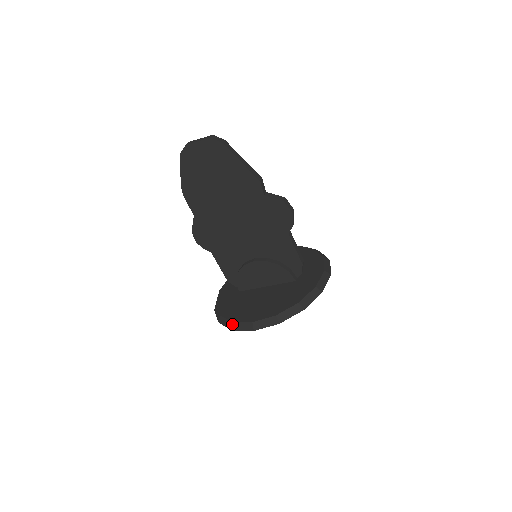
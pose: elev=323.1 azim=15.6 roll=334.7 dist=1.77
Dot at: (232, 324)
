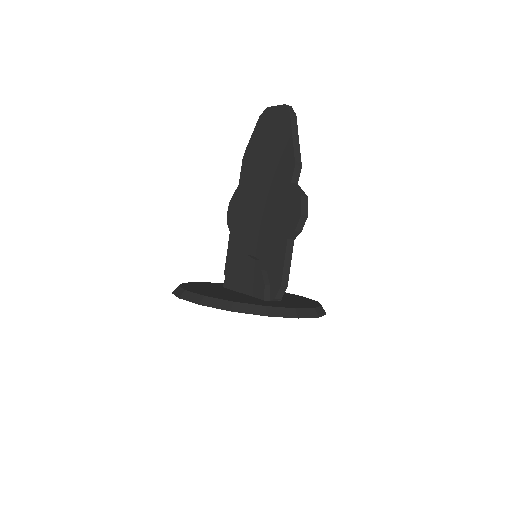
Dot at: (177, 287)
